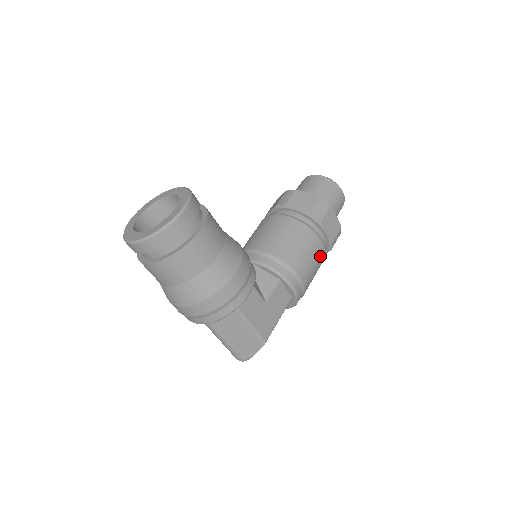
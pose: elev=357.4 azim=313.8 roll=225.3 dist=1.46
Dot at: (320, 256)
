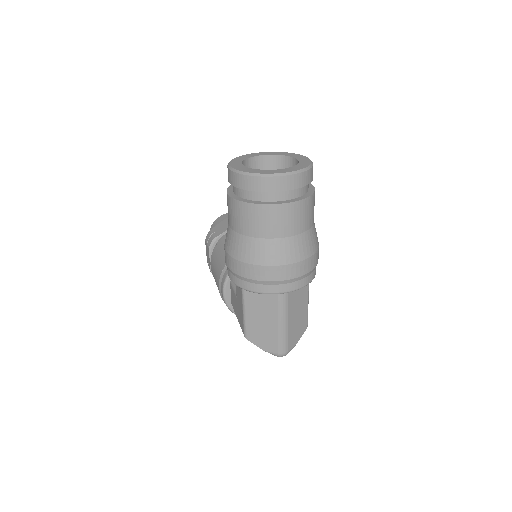
Dot at: occluded
